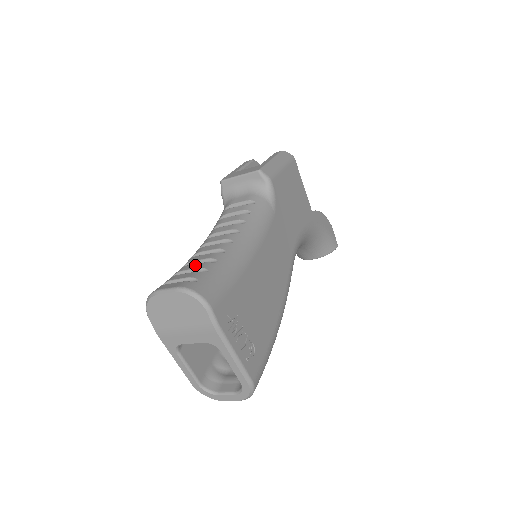
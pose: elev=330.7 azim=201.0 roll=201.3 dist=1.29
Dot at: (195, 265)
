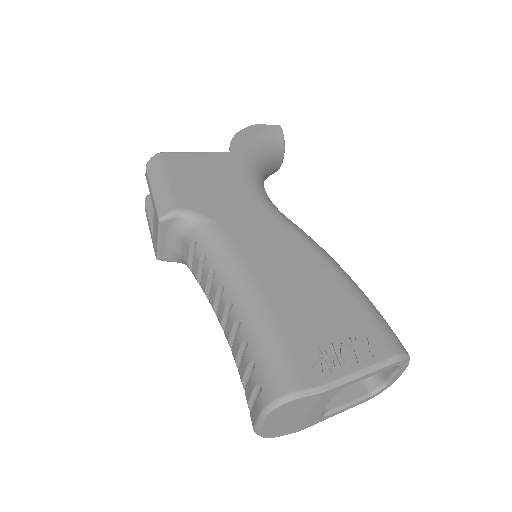
Dot at: (242, 365)
